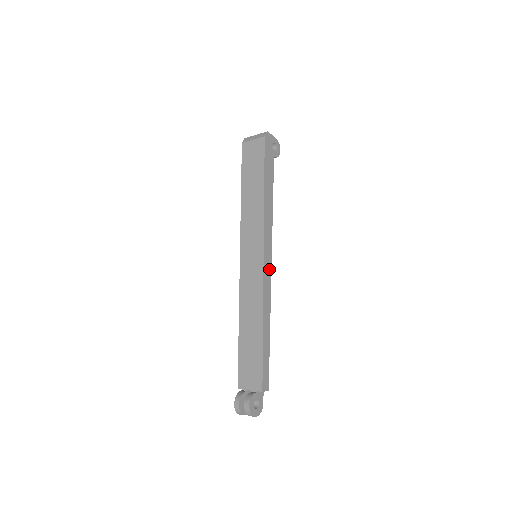
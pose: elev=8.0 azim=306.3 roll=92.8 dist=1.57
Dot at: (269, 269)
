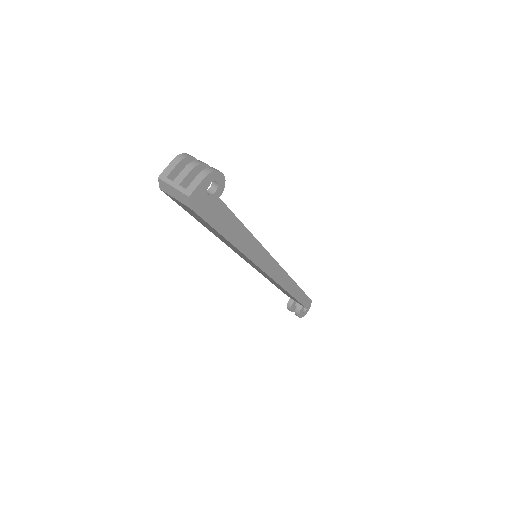
Dot at: (276, 267)
